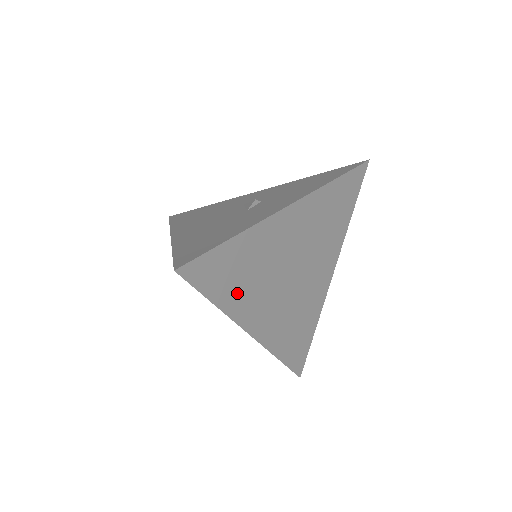
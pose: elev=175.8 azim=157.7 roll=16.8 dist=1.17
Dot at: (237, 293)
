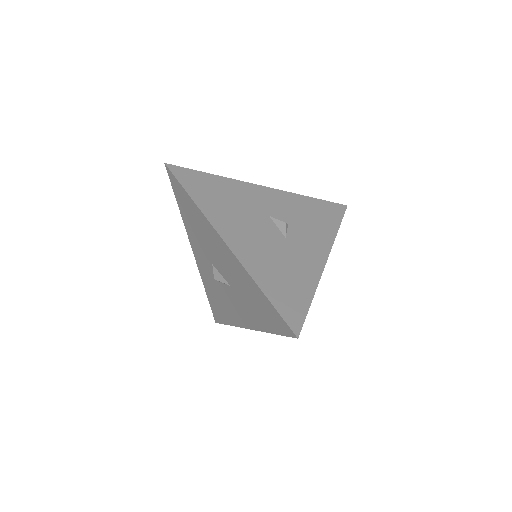
Dot at: occluded
